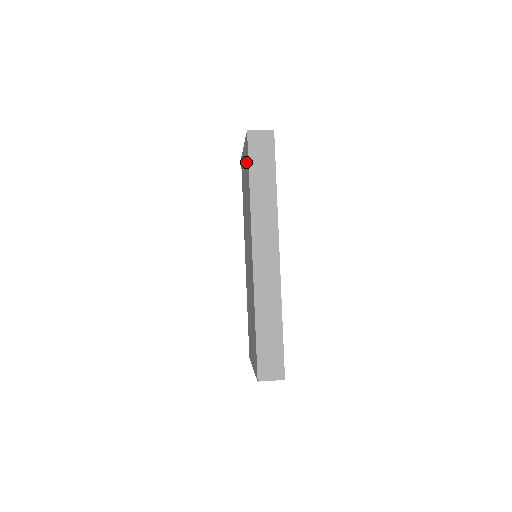
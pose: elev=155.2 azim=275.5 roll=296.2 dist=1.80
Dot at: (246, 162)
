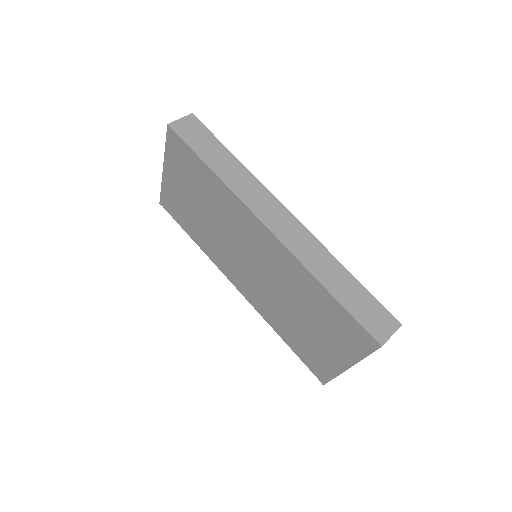
Dot at: (183, 164)
